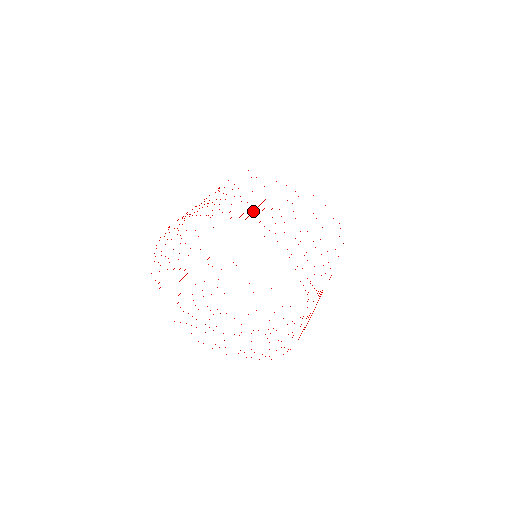
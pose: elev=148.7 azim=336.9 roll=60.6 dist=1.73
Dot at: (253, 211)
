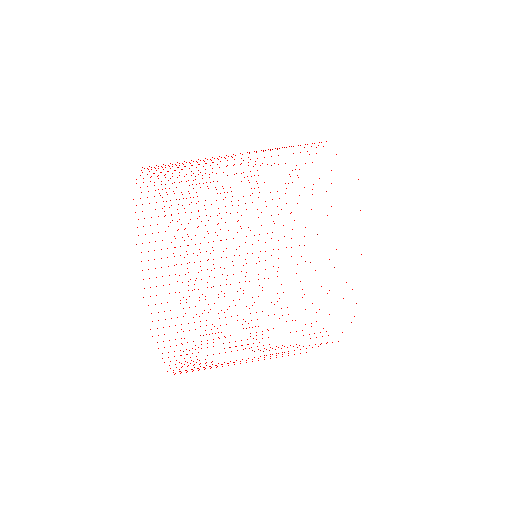
Dot at: occluded
